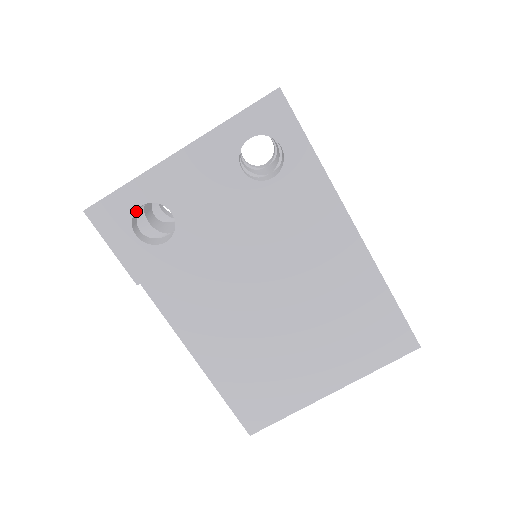
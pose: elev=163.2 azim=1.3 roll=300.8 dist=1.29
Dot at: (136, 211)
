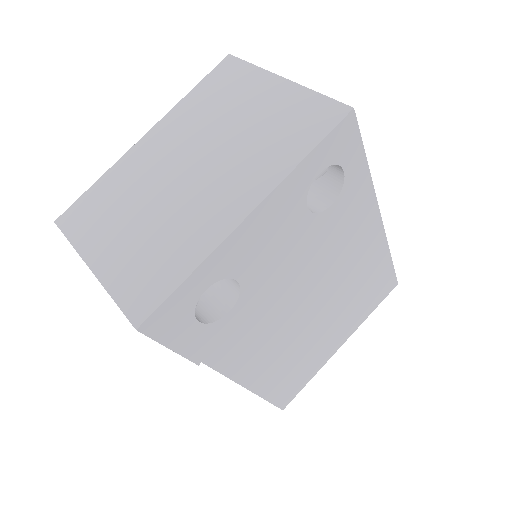
Dot at: occluded
